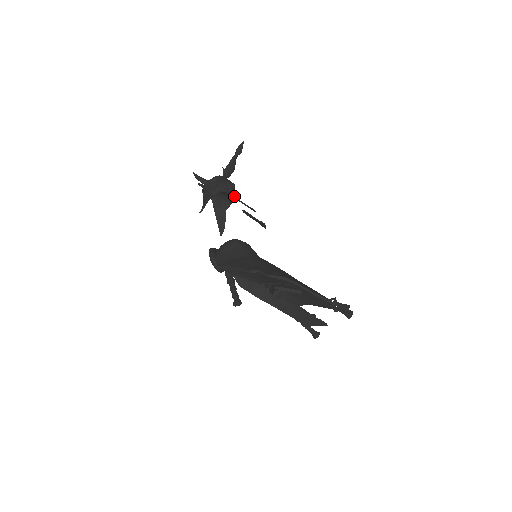
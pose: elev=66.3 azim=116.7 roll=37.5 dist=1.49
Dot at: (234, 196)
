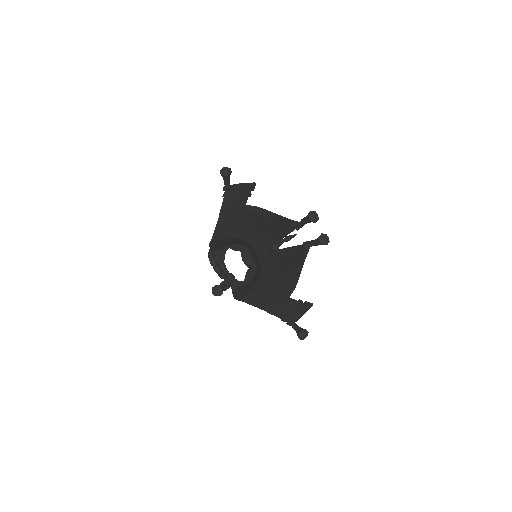
Dot at: occluded
